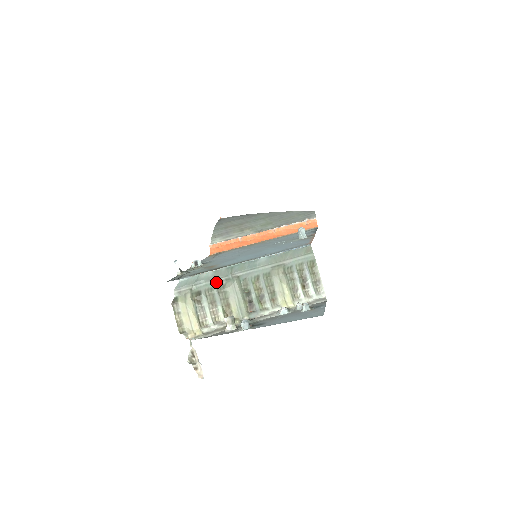
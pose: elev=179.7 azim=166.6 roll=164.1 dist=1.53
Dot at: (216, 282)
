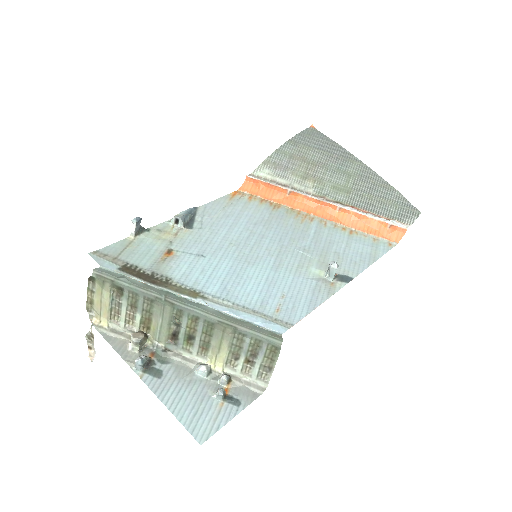
Dot at: (144, 292)
